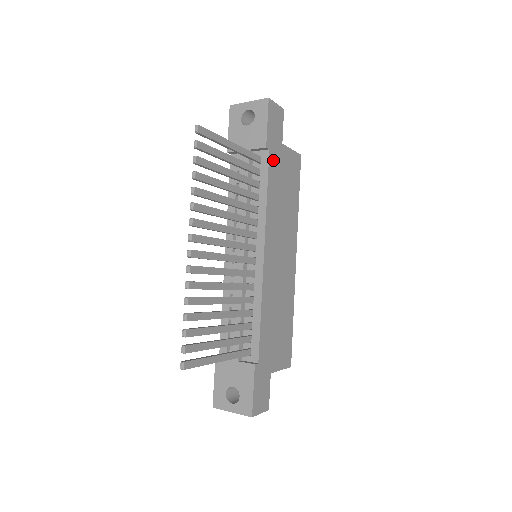
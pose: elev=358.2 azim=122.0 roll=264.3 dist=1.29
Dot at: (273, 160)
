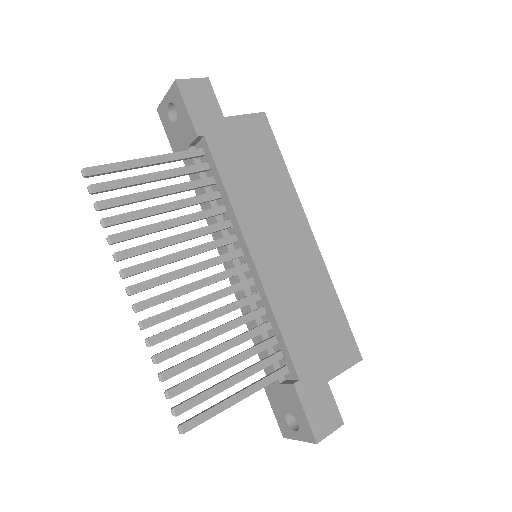
Dot at: (217, 144)
